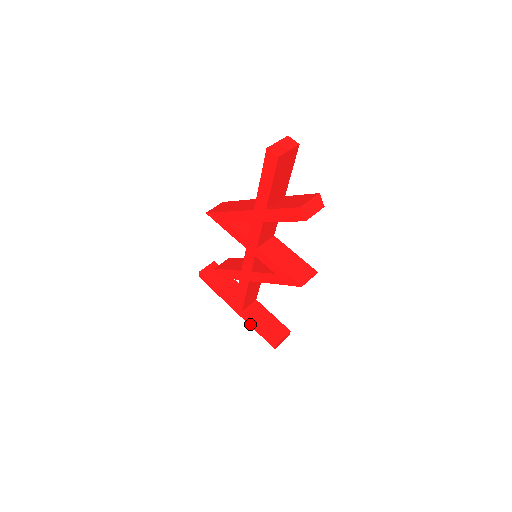
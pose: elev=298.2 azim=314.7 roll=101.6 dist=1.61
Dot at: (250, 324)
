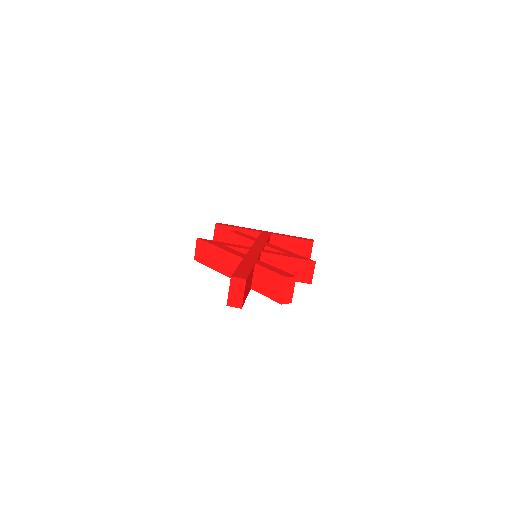
Dot at: occluded
